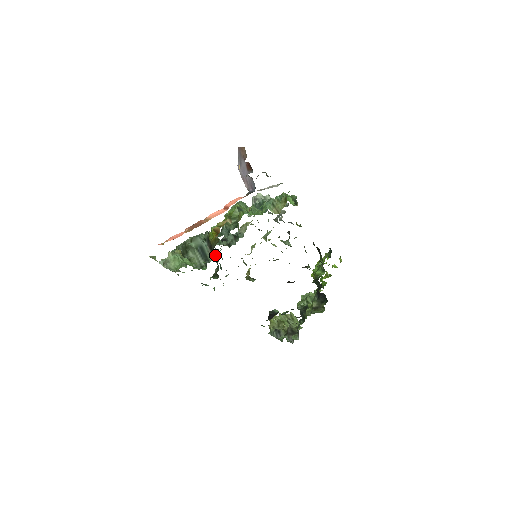
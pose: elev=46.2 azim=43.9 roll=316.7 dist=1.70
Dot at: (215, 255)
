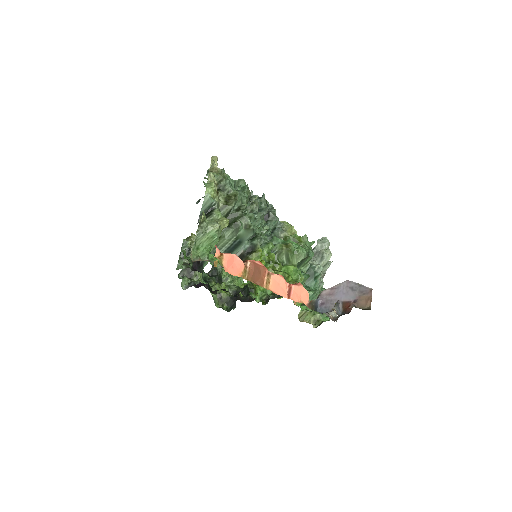
Dot at: occluded
